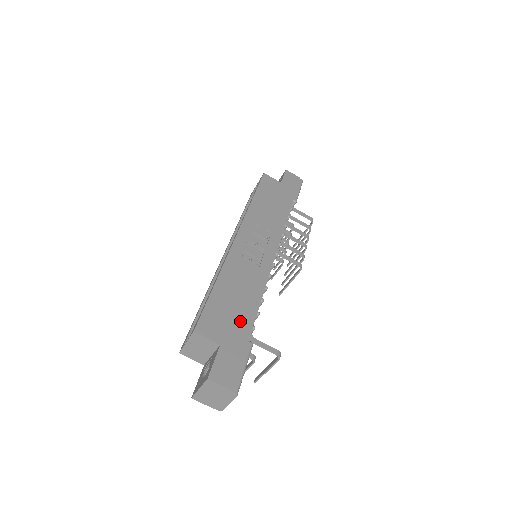
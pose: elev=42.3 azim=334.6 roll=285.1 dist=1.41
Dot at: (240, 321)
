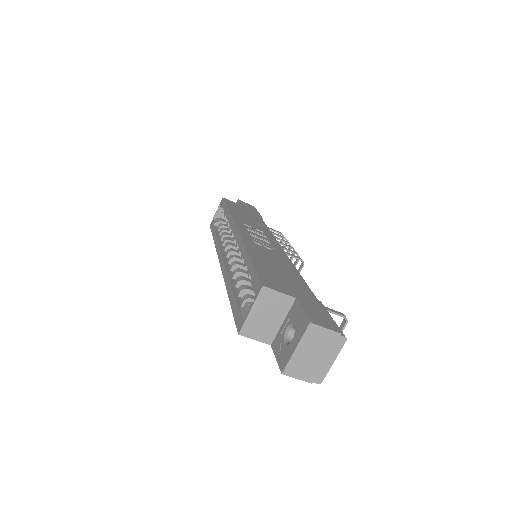
Dot at: (296, 283)
